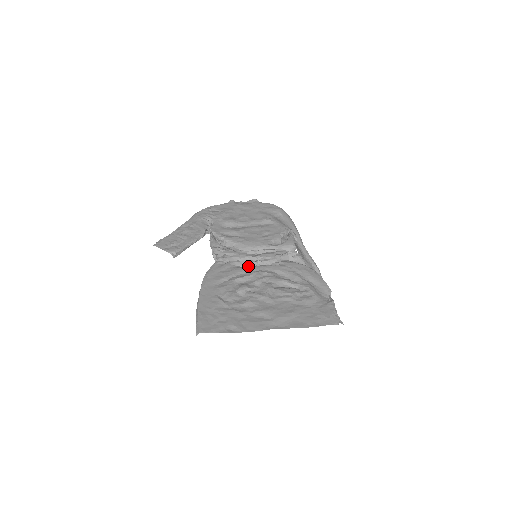
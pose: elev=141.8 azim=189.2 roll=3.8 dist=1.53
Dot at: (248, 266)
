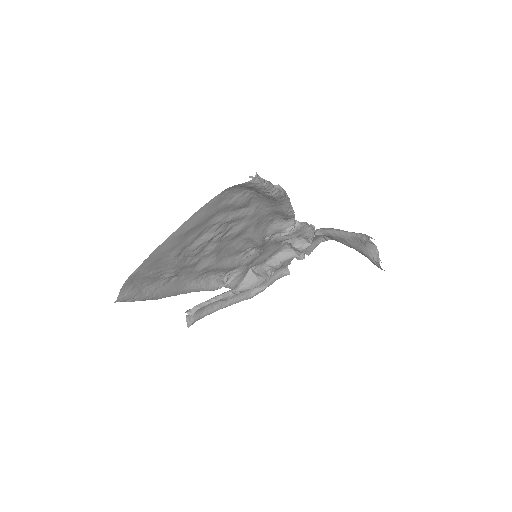
Dot at: (235, 260)
